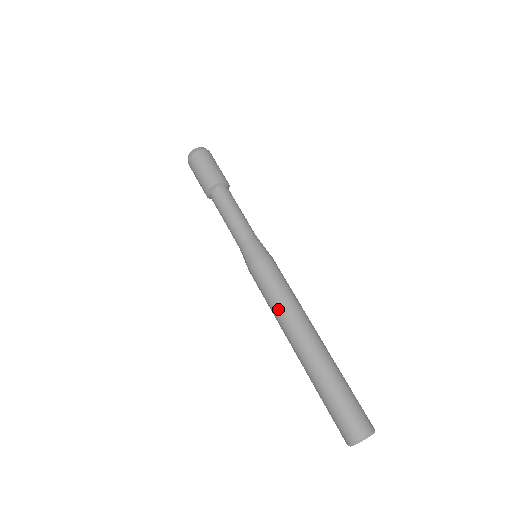
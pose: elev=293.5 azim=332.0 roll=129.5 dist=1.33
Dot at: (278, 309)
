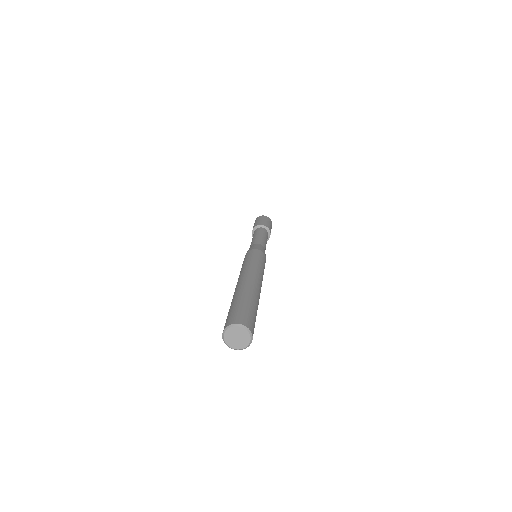
Dot at: (244, 267)
